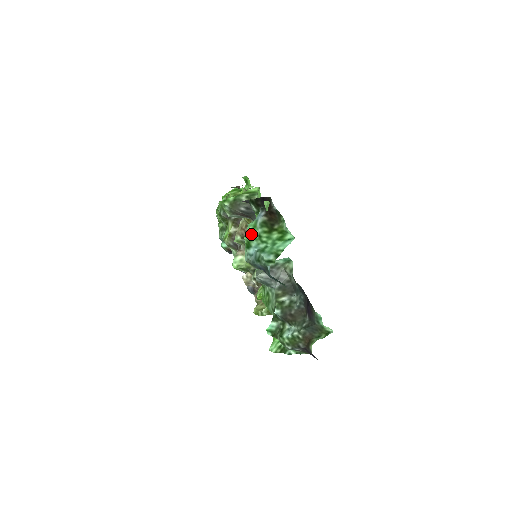
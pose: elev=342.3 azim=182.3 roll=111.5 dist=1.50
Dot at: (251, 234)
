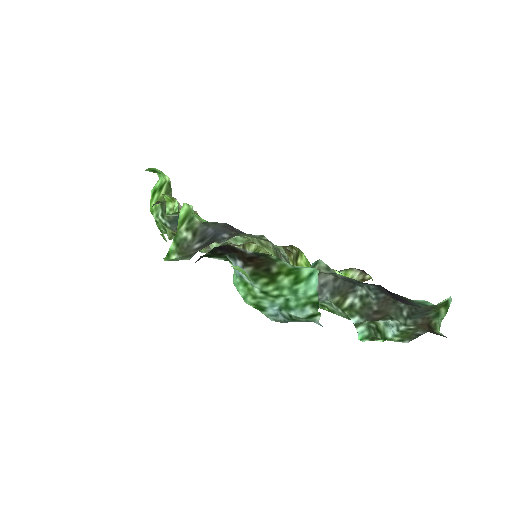
Dot at: (250, 295)
